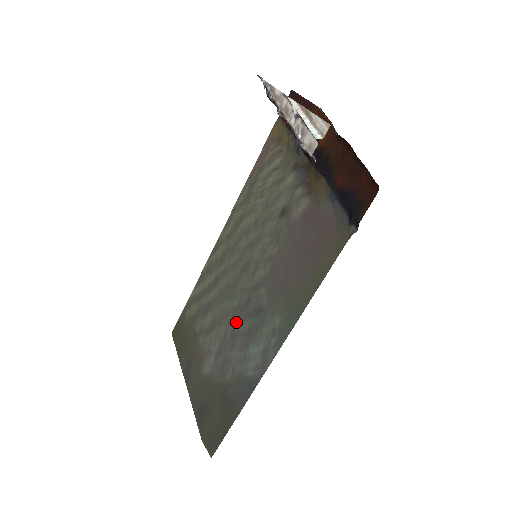
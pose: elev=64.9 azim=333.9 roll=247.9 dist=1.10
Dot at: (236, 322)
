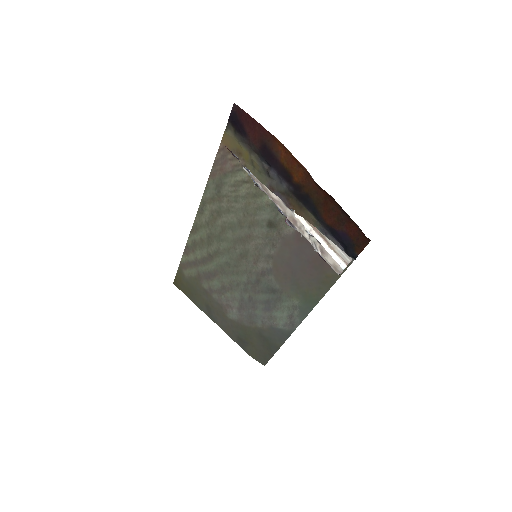
Dot at: (251, 293)
